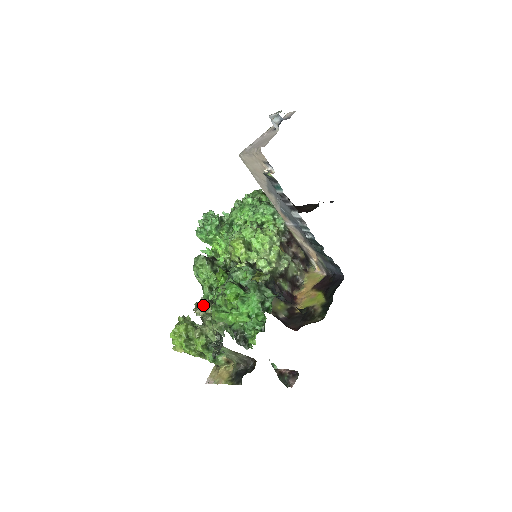
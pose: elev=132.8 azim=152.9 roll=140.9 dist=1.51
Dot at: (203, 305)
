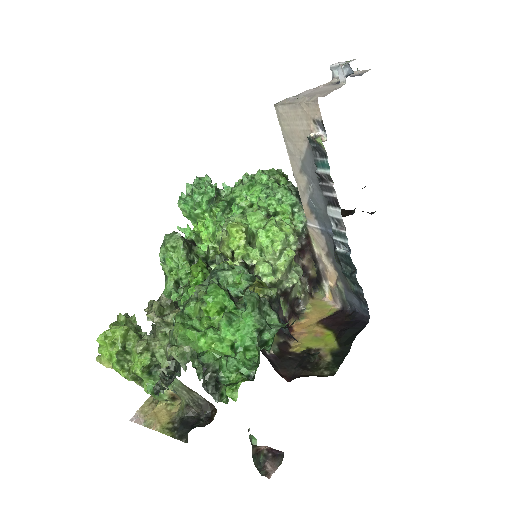
Dot at: (162, 307)
